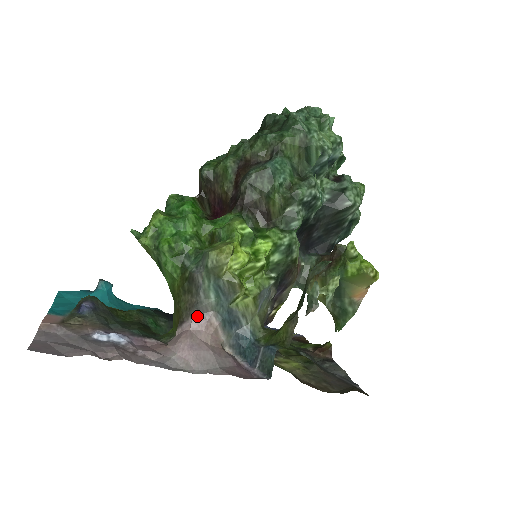
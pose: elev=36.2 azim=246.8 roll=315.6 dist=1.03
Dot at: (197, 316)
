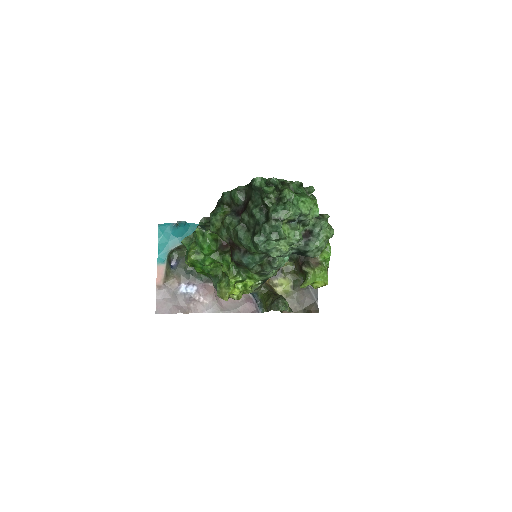
Dot at: occluded
